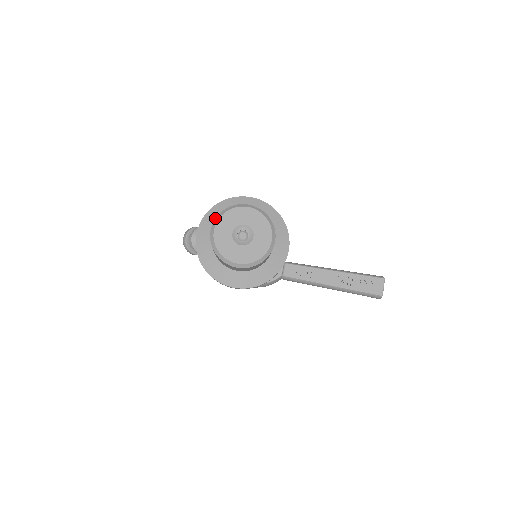
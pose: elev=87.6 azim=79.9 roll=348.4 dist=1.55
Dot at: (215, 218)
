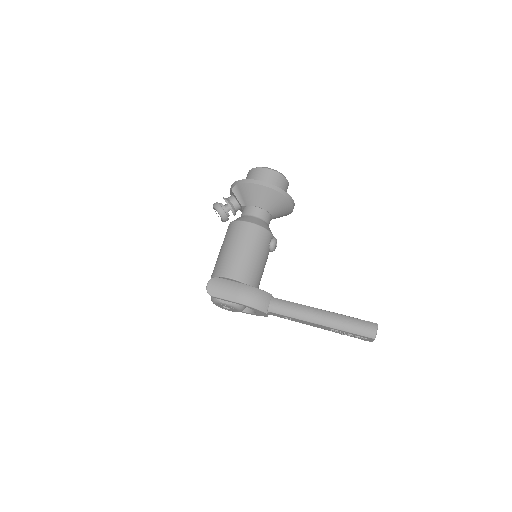
Dot at: occluded
